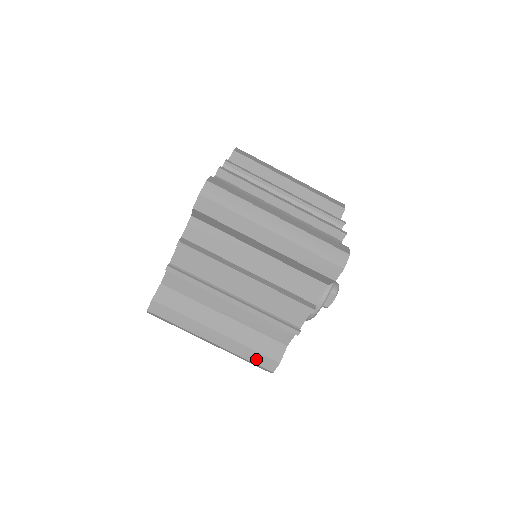
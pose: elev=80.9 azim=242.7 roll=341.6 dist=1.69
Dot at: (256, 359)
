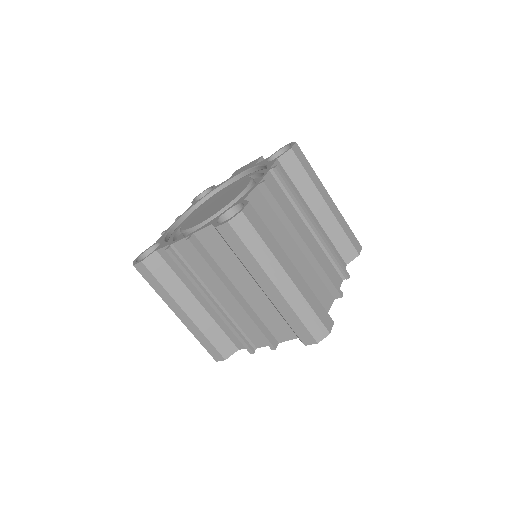
Dot at: (207, 347)
